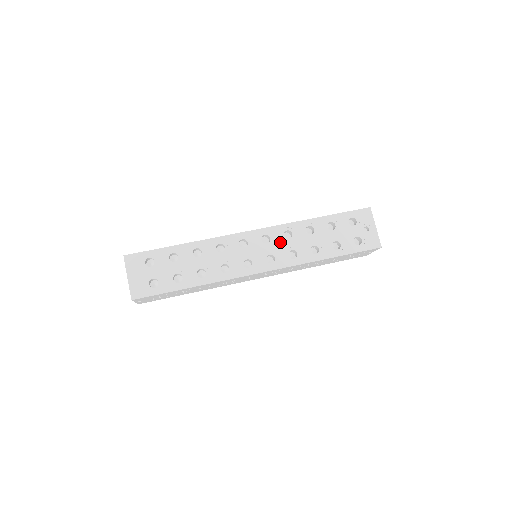
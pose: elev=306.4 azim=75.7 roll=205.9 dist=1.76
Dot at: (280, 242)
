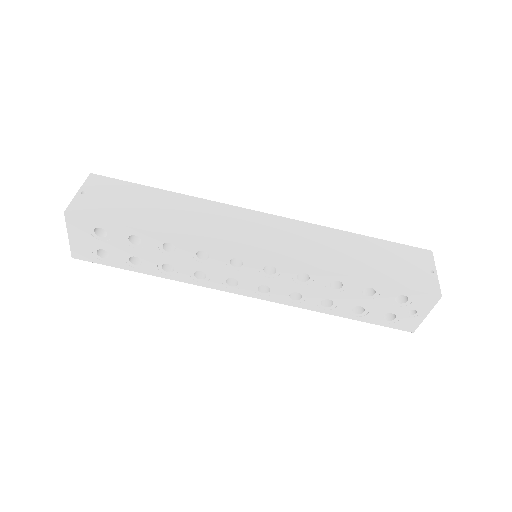
Dot at: (287, 280)
